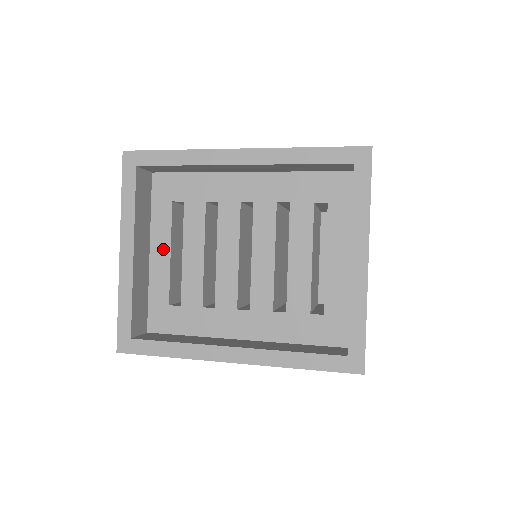
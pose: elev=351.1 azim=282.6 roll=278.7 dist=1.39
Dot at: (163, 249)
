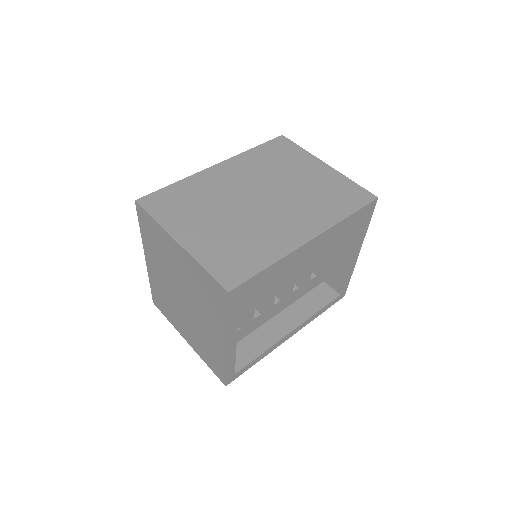
Dot at: occluded
